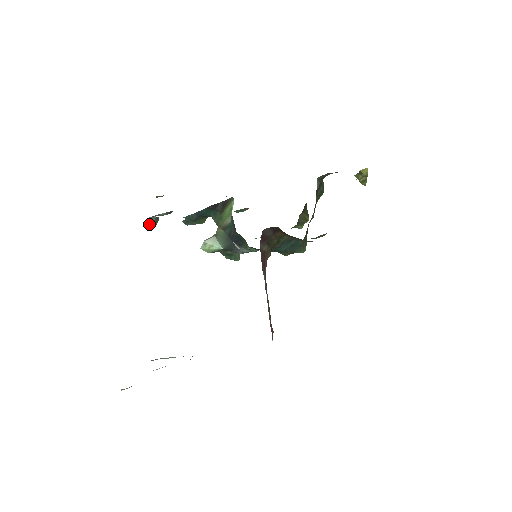
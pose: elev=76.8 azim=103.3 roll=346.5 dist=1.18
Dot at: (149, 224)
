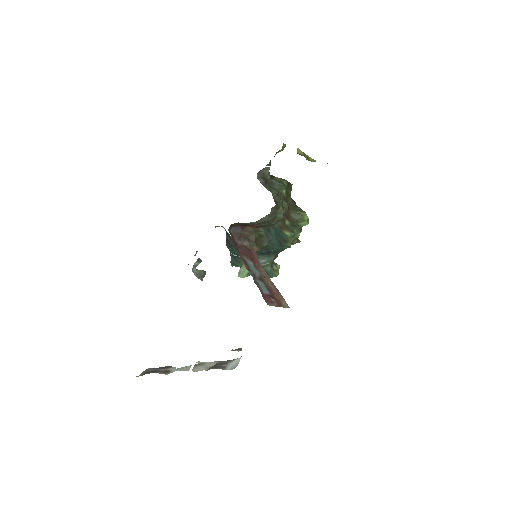
Dot at: (197, 277)
